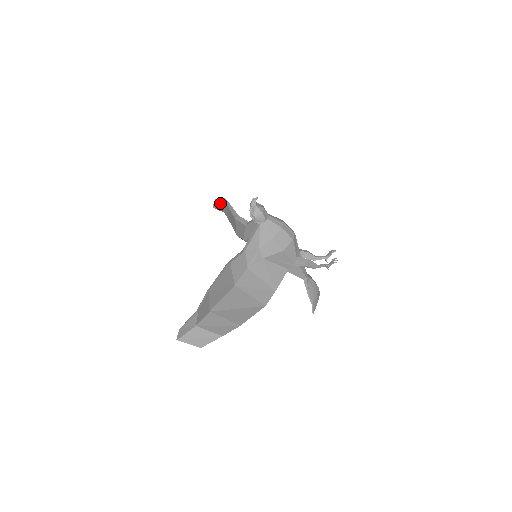
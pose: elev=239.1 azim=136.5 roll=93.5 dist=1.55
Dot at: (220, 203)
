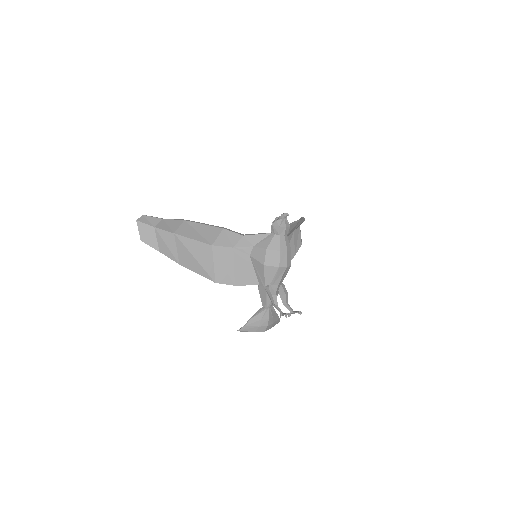
Dot at: occluded
